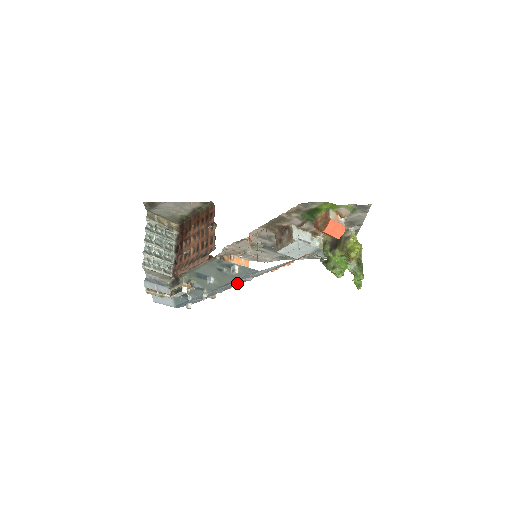
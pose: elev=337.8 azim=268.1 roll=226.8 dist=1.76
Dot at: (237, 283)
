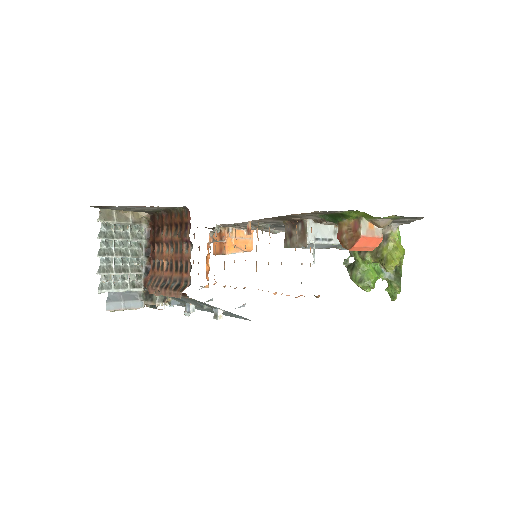
Dot at: occluded
